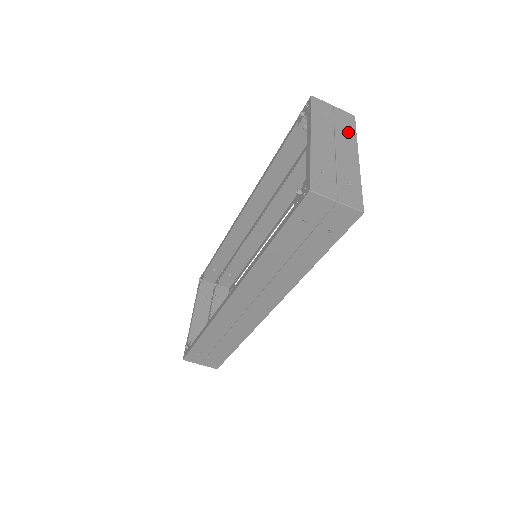
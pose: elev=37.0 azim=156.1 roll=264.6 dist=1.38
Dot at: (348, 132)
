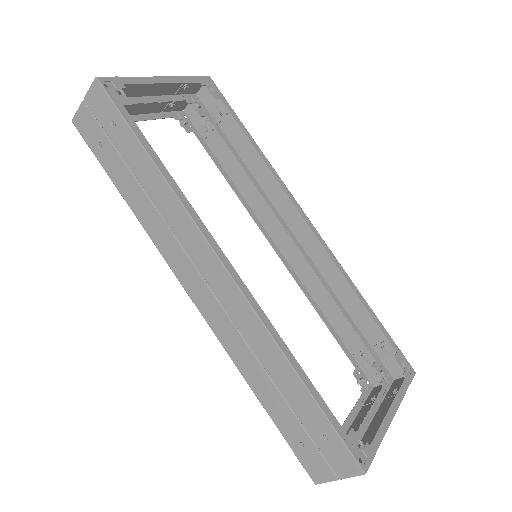
Dot at: (181, 84)
